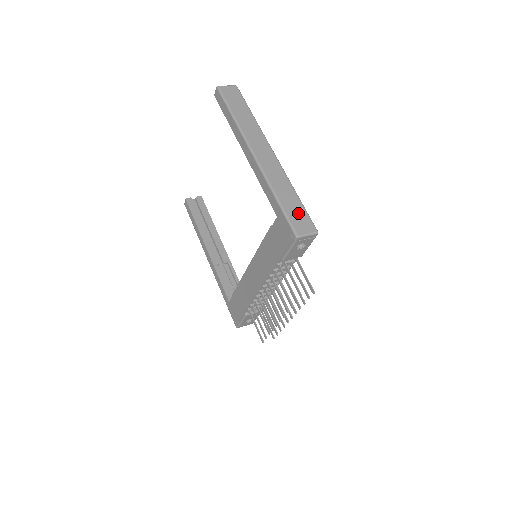
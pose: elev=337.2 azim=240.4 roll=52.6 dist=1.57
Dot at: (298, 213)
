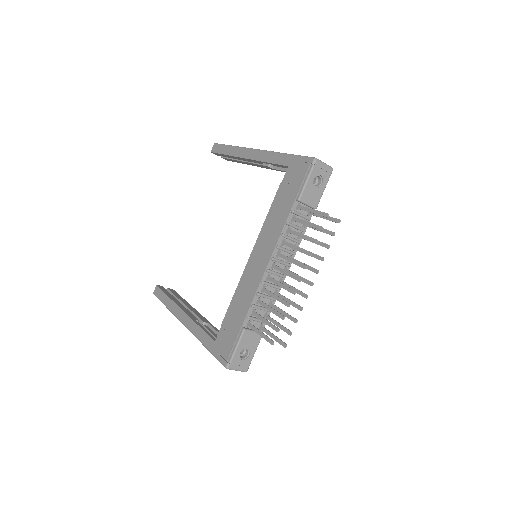
Dot at: occluded
